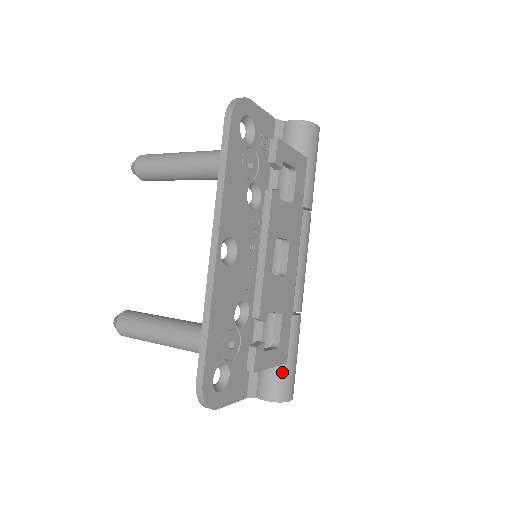
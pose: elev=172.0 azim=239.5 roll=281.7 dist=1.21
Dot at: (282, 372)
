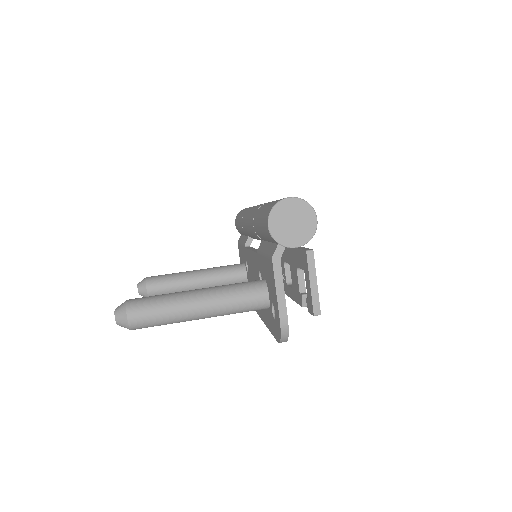
Dot at: occluded
